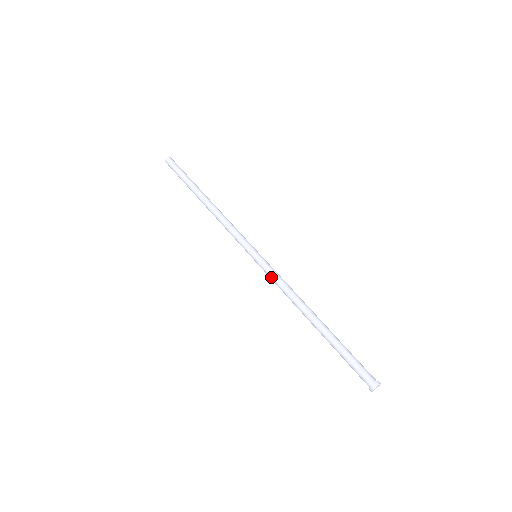
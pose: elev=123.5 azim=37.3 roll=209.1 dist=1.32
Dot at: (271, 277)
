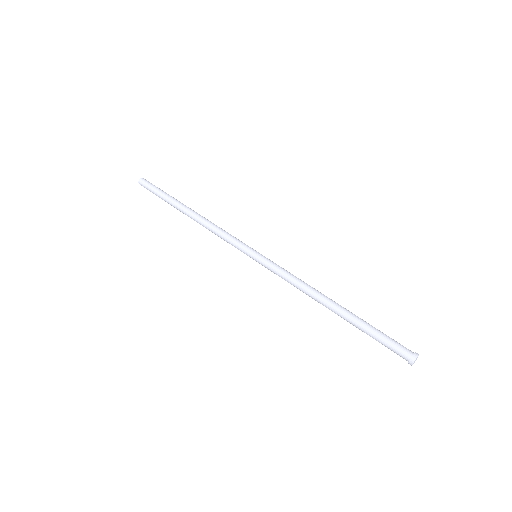
Dot at: (277, 273)
